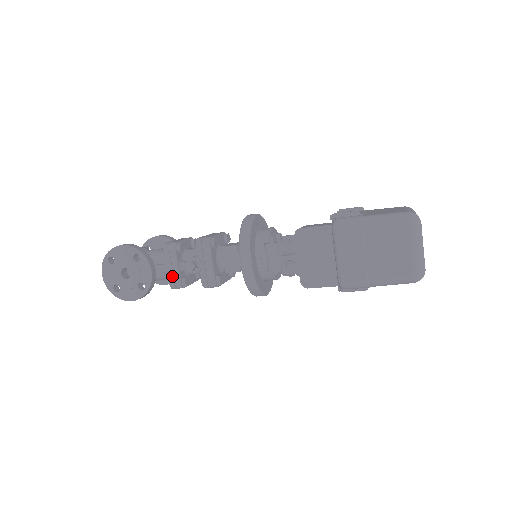
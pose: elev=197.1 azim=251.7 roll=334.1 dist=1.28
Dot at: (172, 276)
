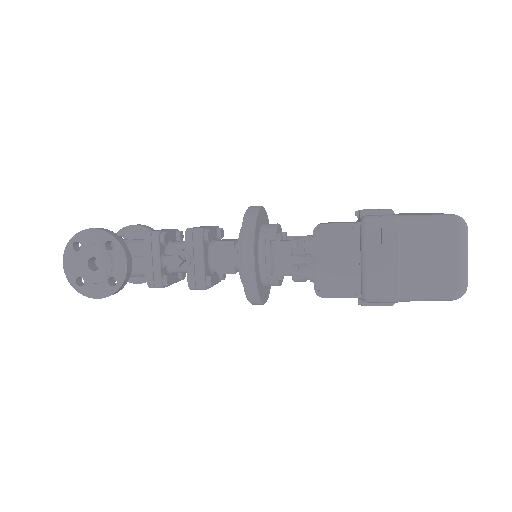
Dot at: (151, 272)
